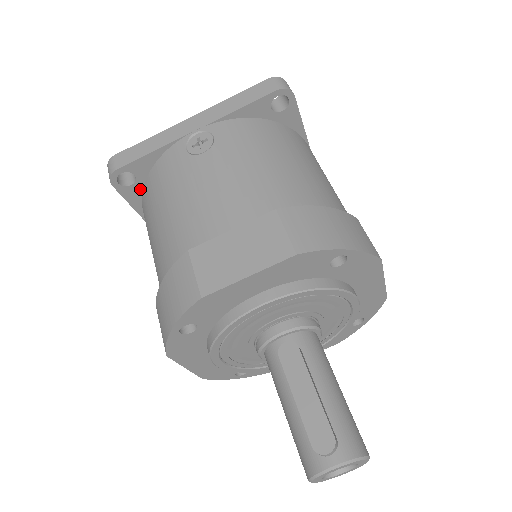
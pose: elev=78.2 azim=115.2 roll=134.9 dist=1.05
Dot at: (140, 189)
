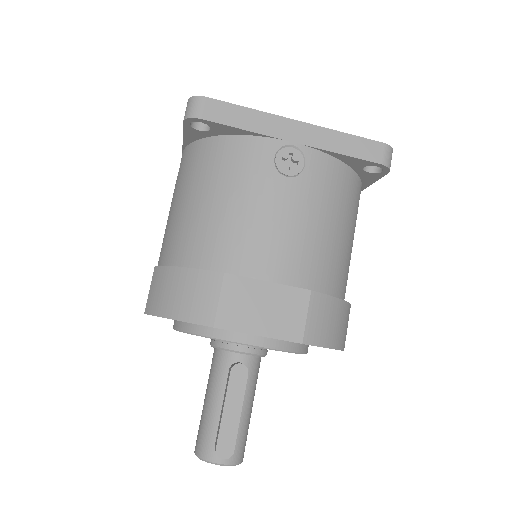
Dot at: (204, 136)
